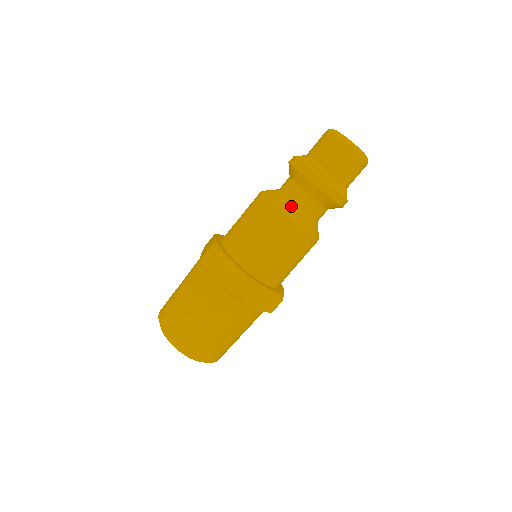
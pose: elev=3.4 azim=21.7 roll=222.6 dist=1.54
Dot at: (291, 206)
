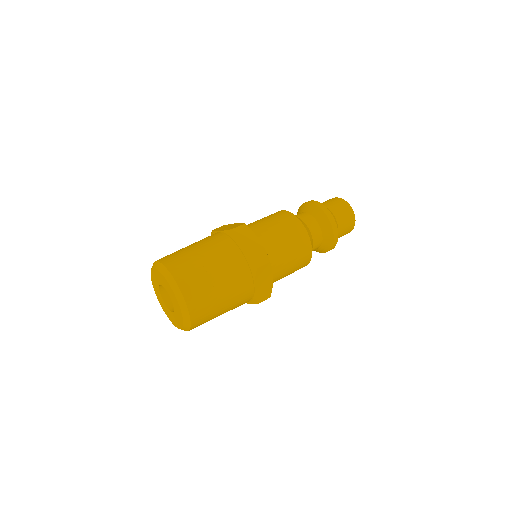
Dot at: (308, 228)
